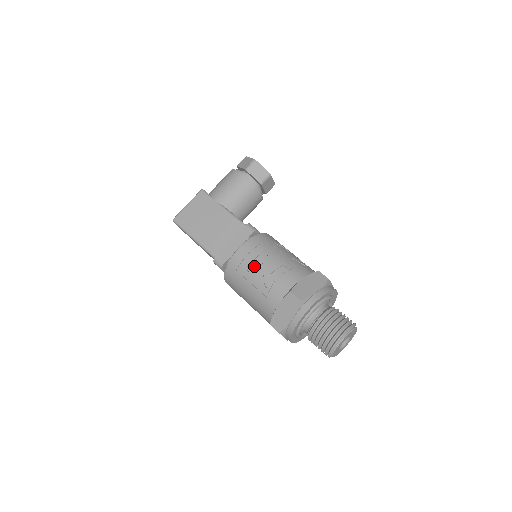
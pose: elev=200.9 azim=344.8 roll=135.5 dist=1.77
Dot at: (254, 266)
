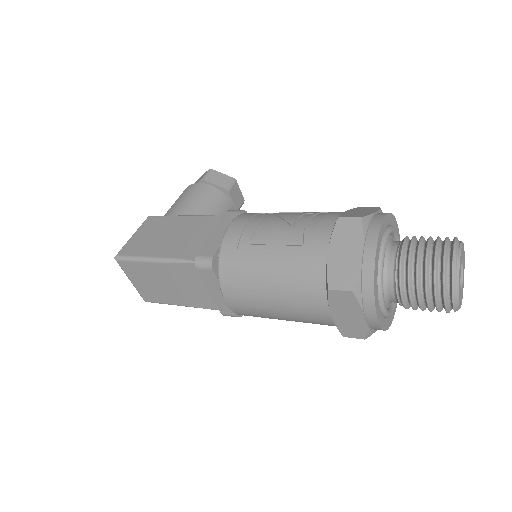
Dot at: (263, 229)
